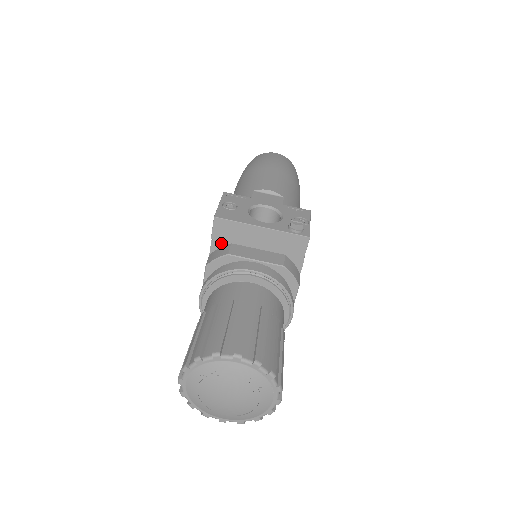
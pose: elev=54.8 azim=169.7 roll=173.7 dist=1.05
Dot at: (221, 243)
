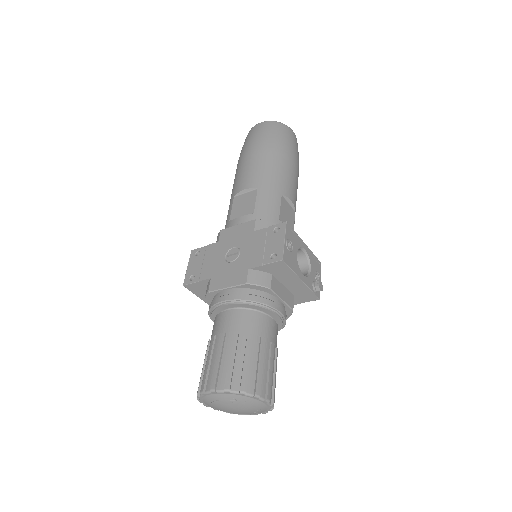
Dot at: (266, 270)
